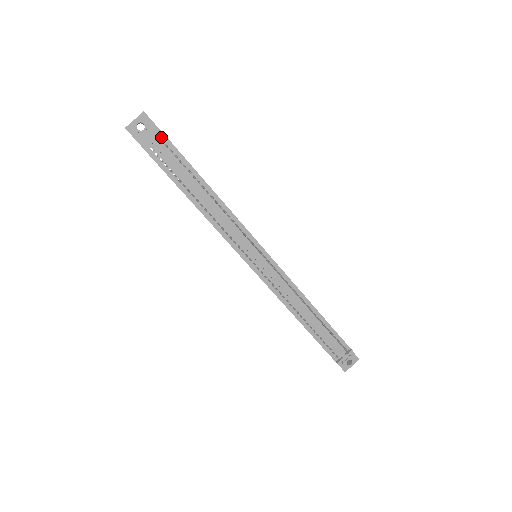
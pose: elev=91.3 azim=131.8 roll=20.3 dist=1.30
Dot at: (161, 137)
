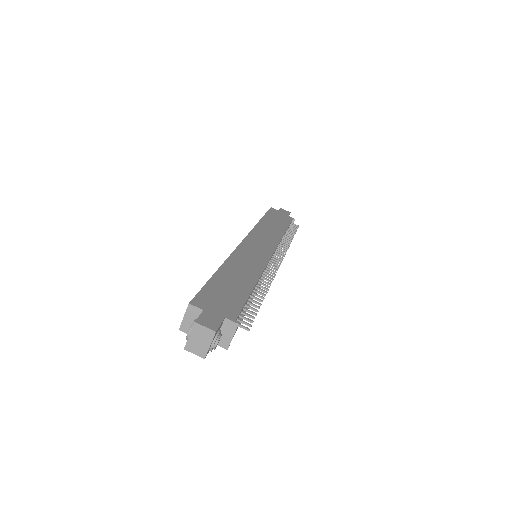
Dot at: (234, 323)
